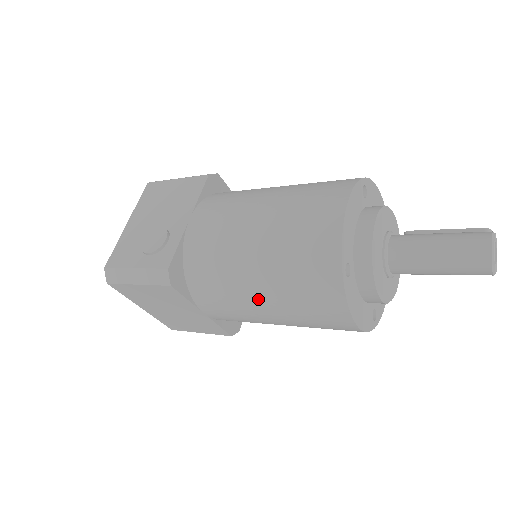
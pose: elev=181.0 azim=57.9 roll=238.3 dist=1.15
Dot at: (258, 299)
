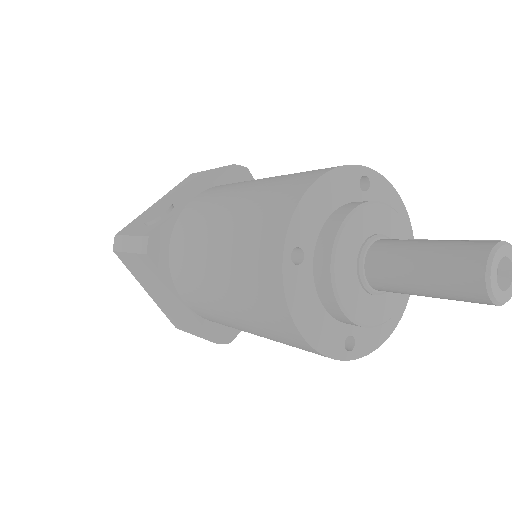
Dot at: (215, 283)
